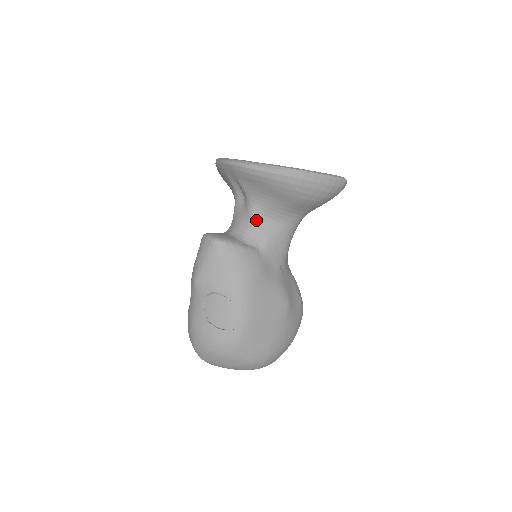
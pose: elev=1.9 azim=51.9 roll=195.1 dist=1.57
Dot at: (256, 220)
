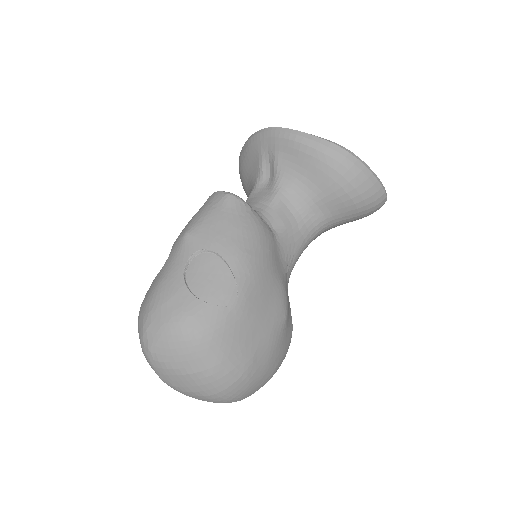
Dot at: (279, 202)
